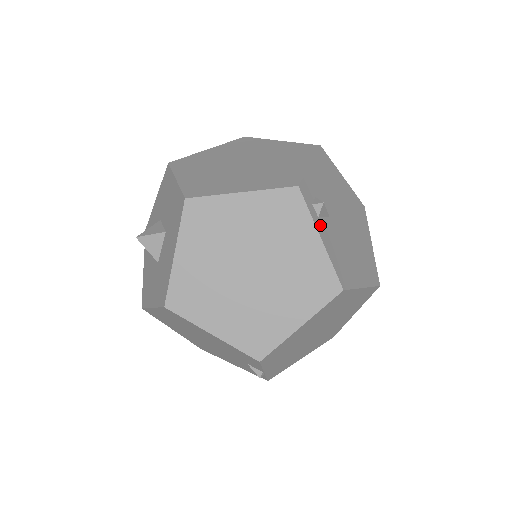
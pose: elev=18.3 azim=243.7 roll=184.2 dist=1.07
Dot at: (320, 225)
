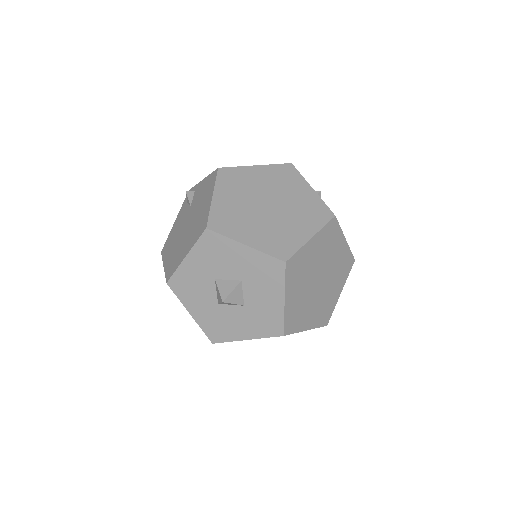
Dot at: occluded
